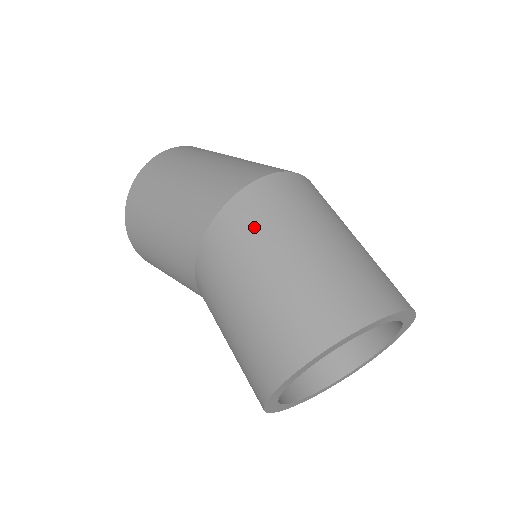
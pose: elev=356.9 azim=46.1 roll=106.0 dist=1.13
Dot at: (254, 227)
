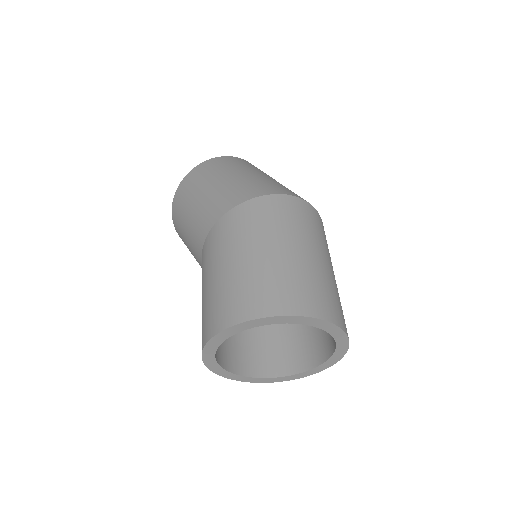
Dot at: (262, 221)
